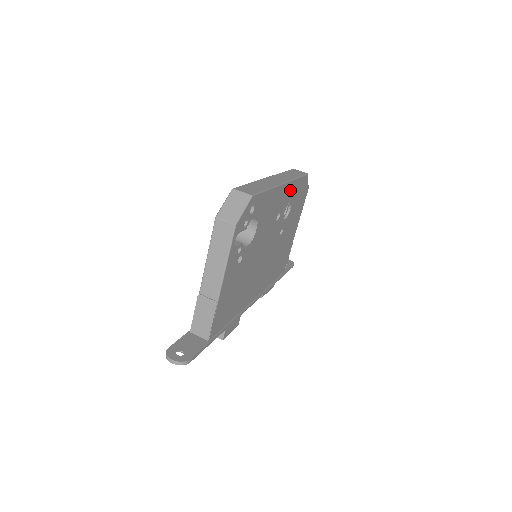
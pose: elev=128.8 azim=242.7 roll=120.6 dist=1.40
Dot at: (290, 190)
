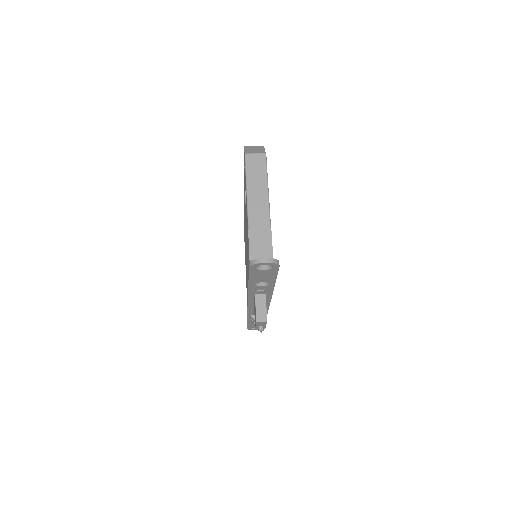
Dot at: occluded
